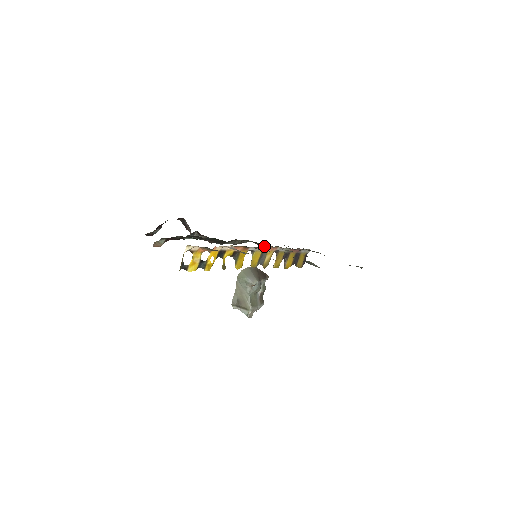
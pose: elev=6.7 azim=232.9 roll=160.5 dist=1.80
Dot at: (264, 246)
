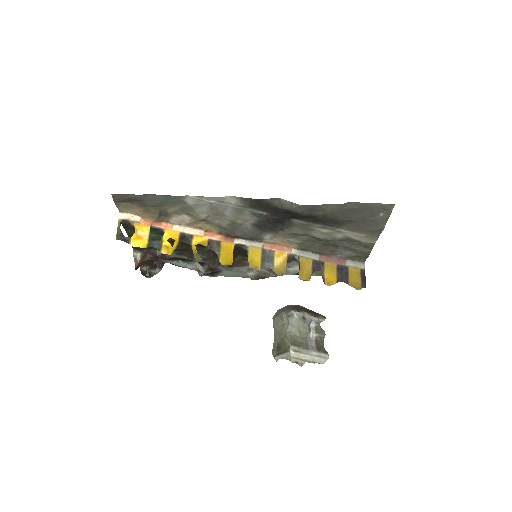
Dot at: occluded
